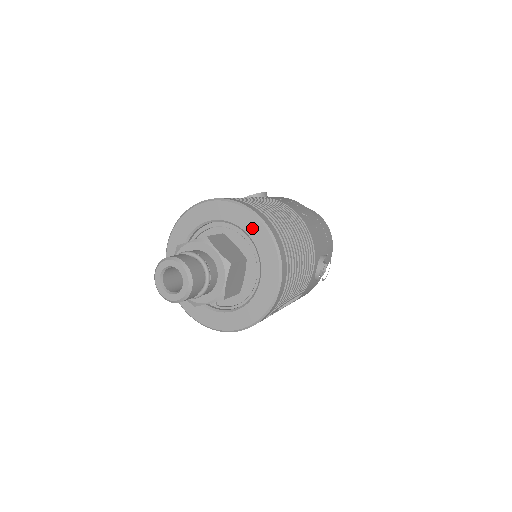
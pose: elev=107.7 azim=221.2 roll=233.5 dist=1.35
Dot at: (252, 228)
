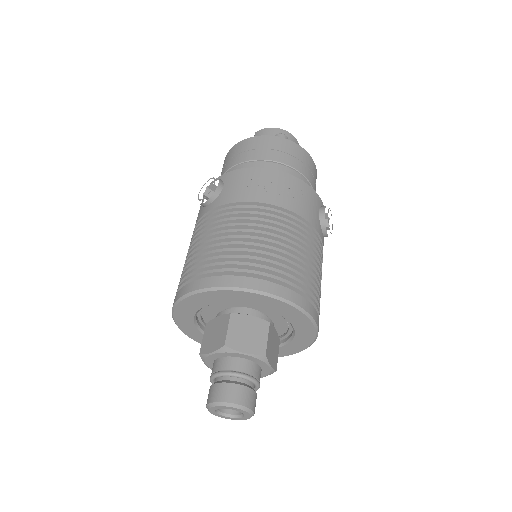
Dot at: (258, 301)
